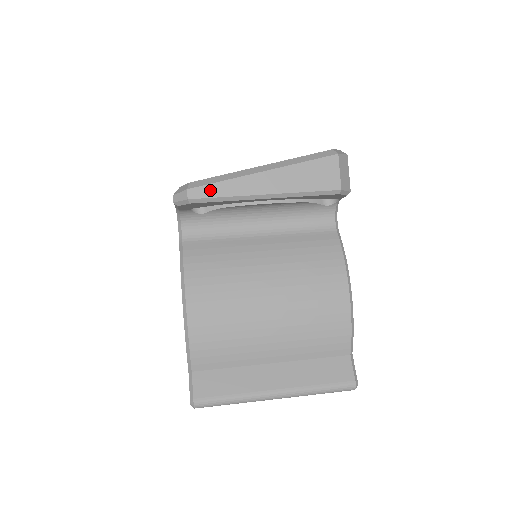
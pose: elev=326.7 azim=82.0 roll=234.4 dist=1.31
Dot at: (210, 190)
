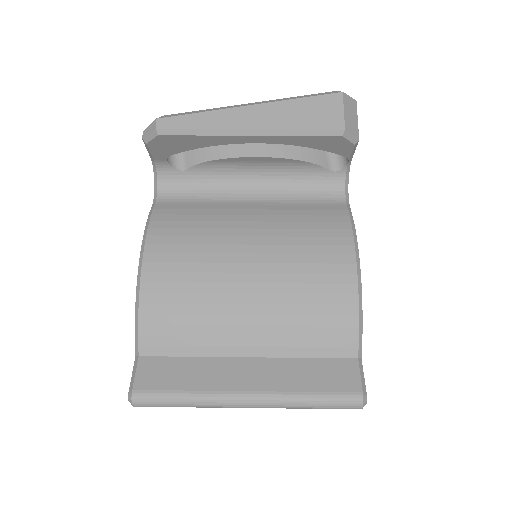
Dot at: (183, 121)
